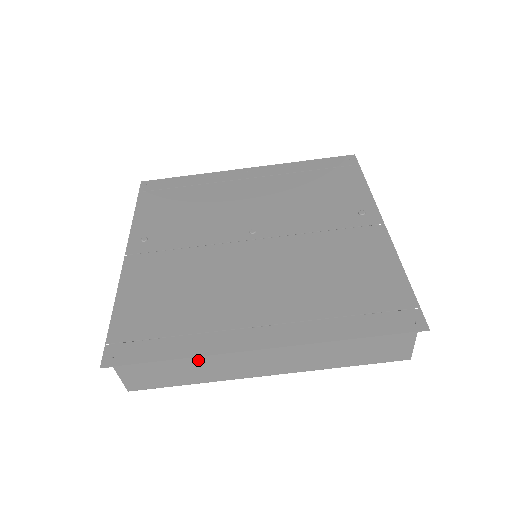
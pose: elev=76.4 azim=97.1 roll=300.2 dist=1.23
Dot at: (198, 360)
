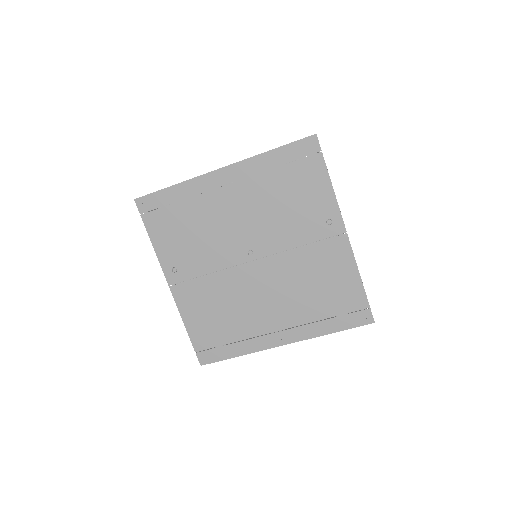
Dot at: occluded
